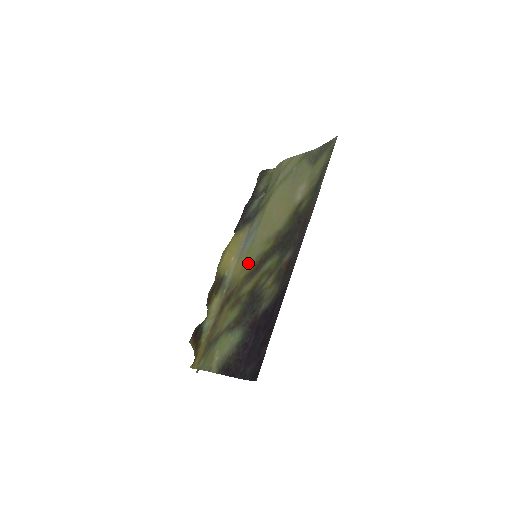
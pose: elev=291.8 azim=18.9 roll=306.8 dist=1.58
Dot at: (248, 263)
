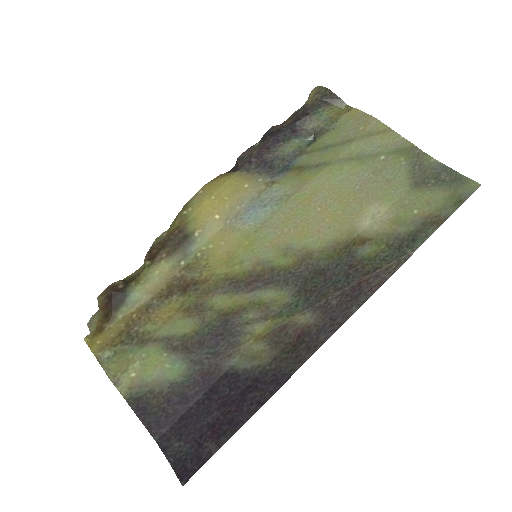
Dot at: (240, 258)
